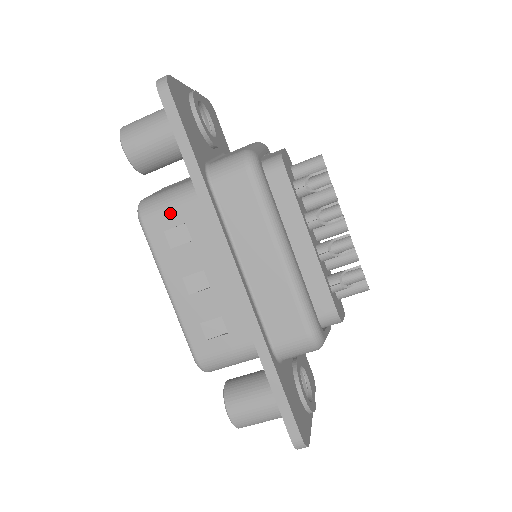
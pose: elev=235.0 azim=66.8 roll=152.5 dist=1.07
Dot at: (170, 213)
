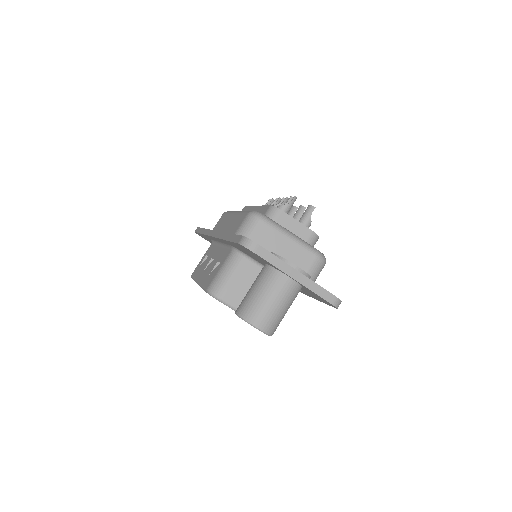
Dot at: (201, 260)
